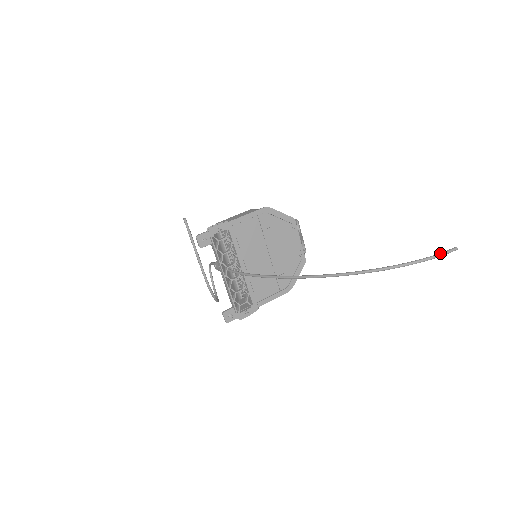
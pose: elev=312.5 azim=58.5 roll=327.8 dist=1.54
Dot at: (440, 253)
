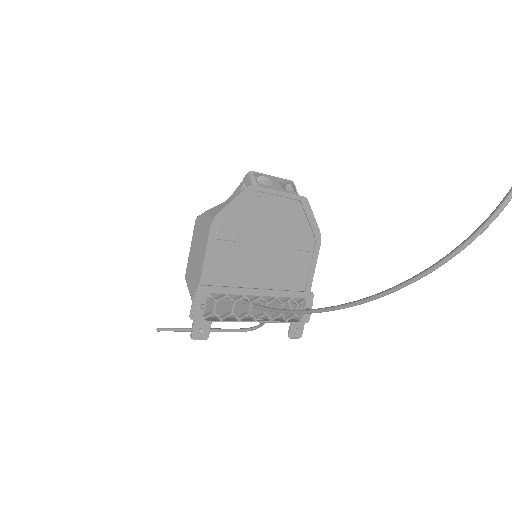
Dot at: out of frame
